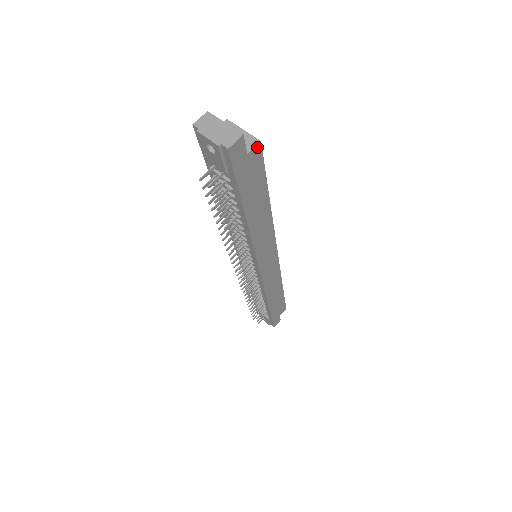
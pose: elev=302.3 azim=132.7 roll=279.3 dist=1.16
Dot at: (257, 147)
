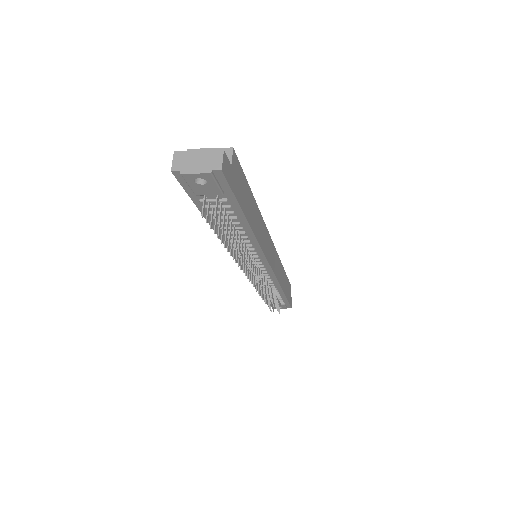
Dot at: (233, 155)
